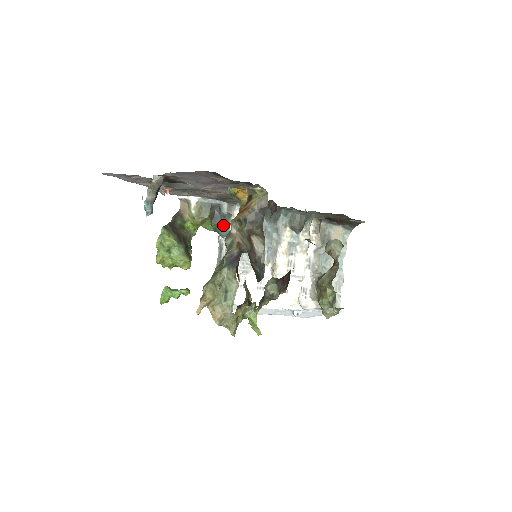
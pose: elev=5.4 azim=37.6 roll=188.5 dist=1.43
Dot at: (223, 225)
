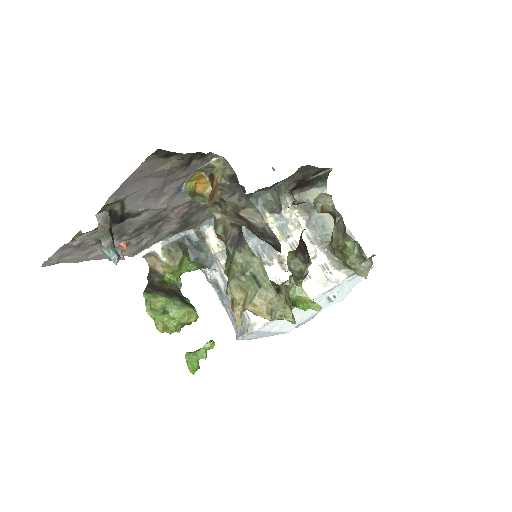
Dot at: (203, 254)
